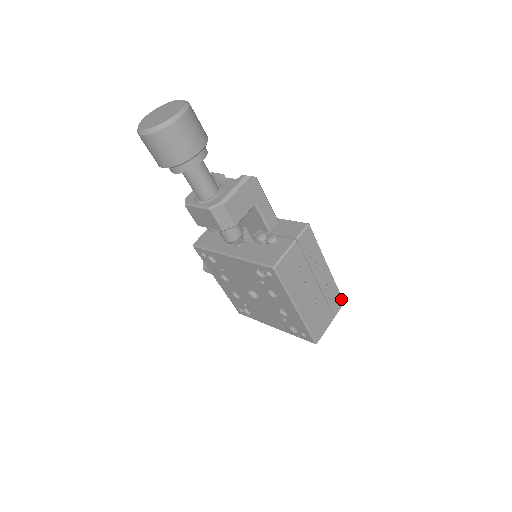
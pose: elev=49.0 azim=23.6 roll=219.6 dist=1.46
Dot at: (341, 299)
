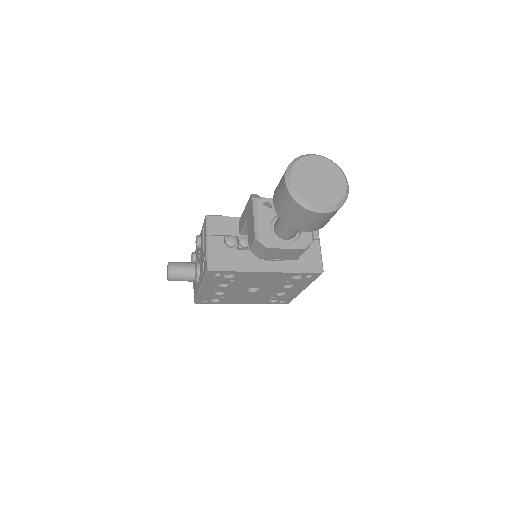
Dot at: occluded
